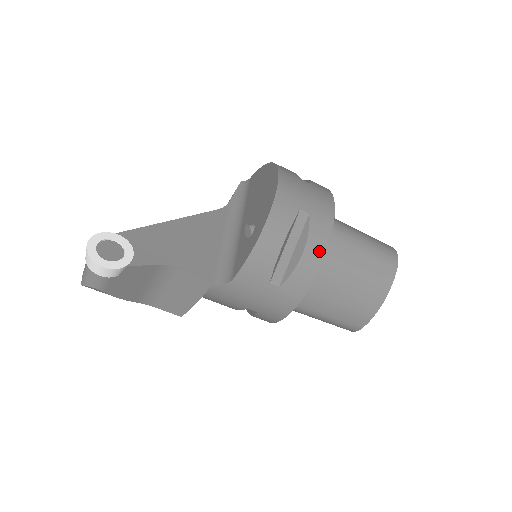
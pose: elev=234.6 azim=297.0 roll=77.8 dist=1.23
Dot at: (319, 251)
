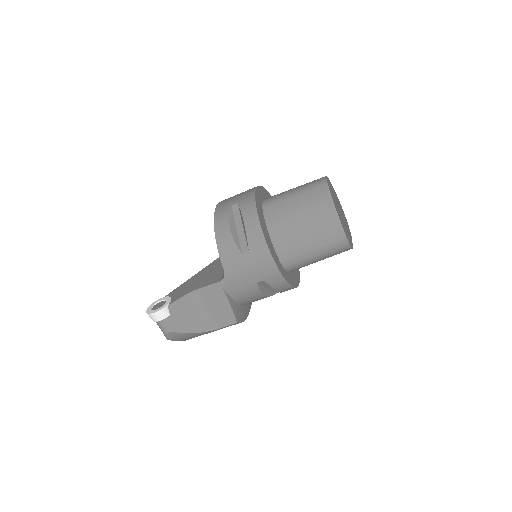
Dot at: (252, 214)
